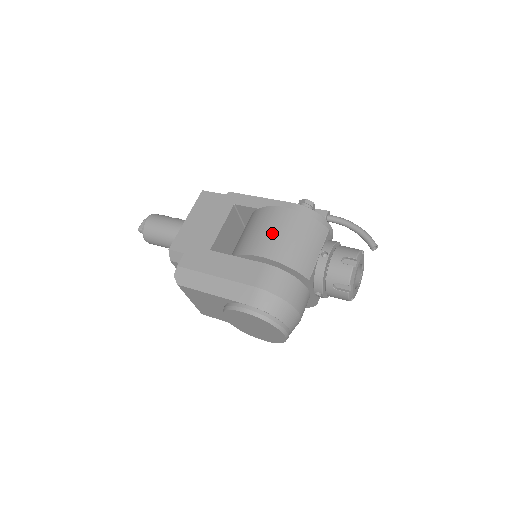
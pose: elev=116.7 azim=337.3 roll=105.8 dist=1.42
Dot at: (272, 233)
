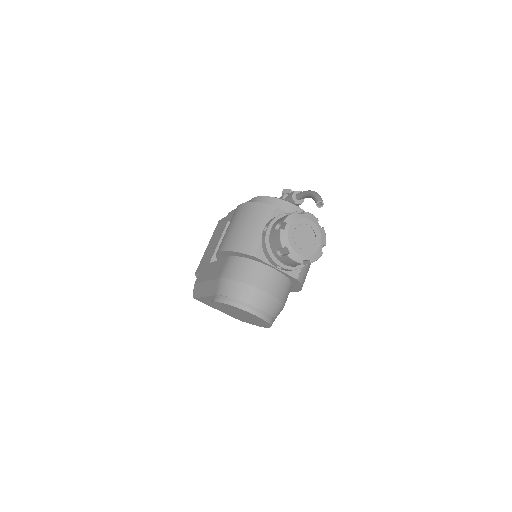
Dot at: (228, 229)
